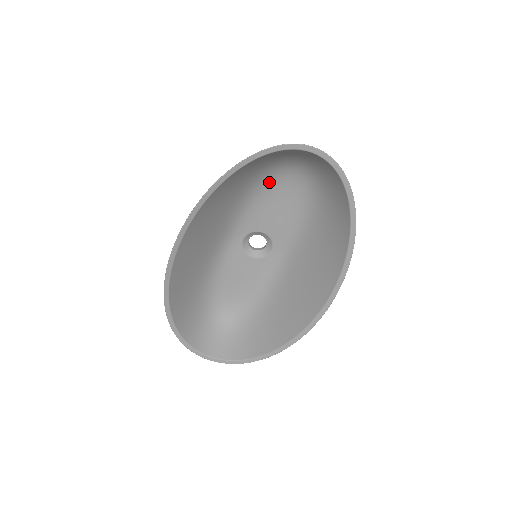
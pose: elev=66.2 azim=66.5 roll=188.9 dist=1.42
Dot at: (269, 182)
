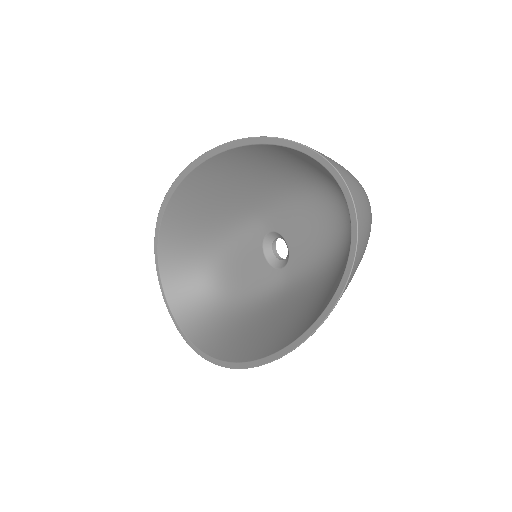
Dot at: (318, 195)
